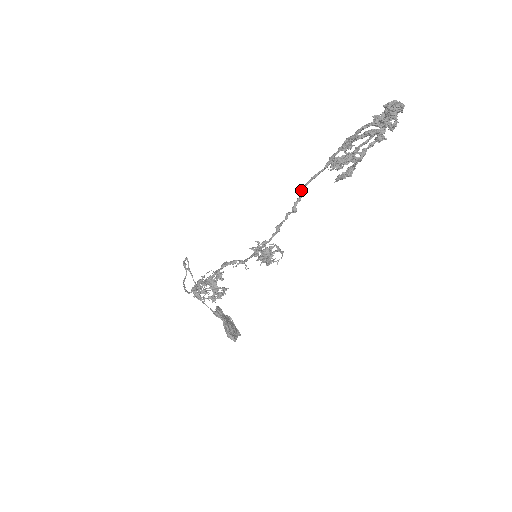
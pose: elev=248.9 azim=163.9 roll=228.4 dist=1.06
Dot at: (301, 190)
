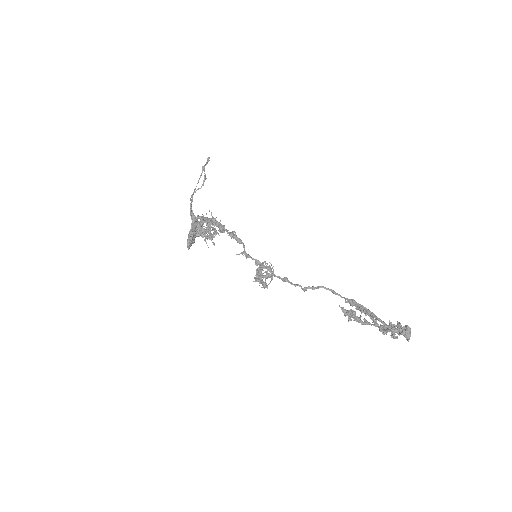
Dot at: occluded
